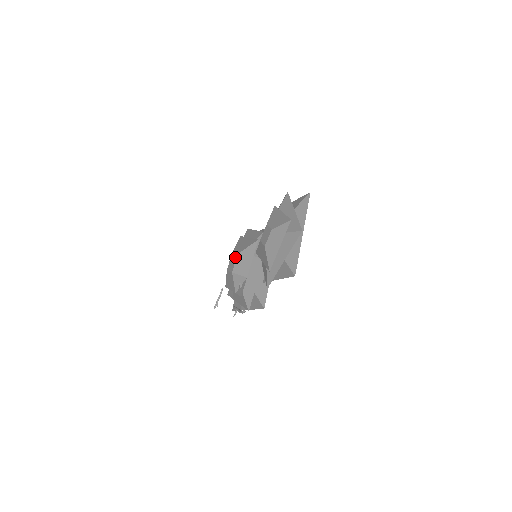
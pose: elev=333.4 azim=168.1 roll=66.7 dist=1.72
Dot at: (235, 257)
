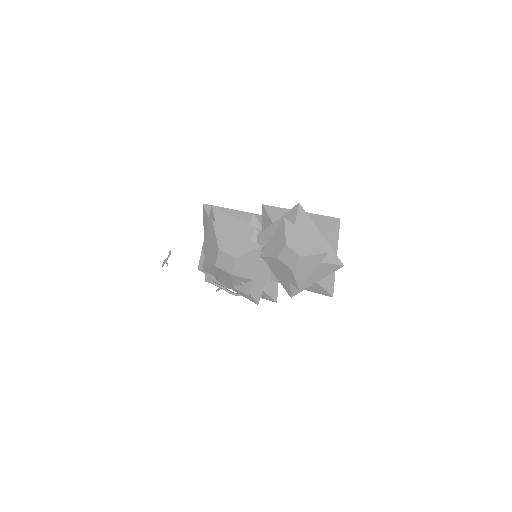
Dot at: (231, 260)
